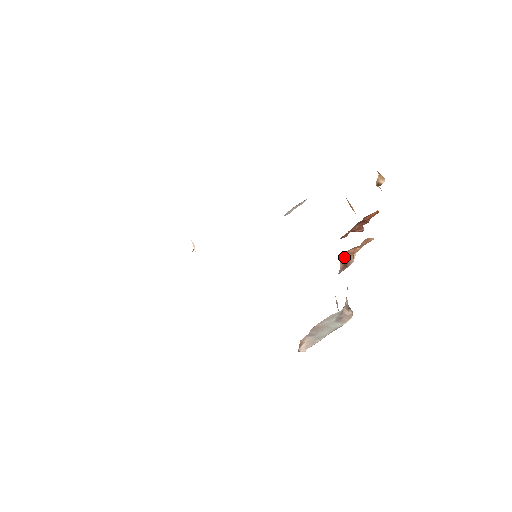
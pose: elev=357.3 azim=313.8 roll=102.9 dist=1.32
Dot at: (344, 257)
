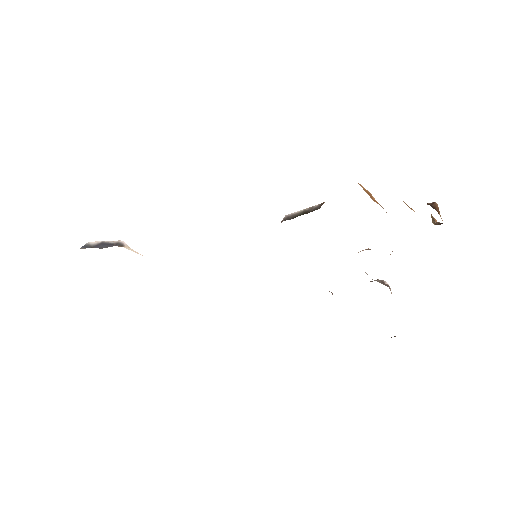
Dot at: occluded
